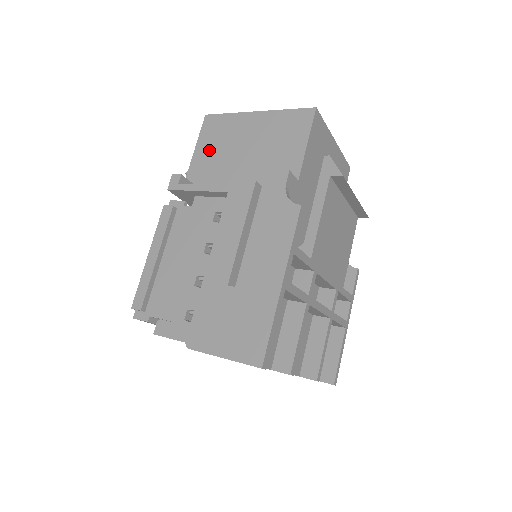
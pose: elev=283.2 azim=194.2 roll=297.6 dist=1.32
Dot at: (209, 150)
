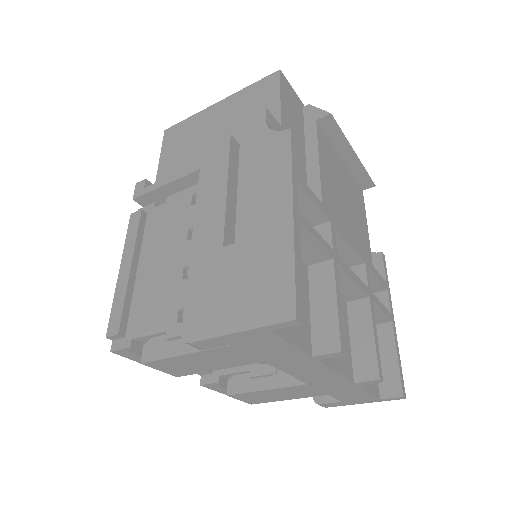
Dot at: (174, 156)
